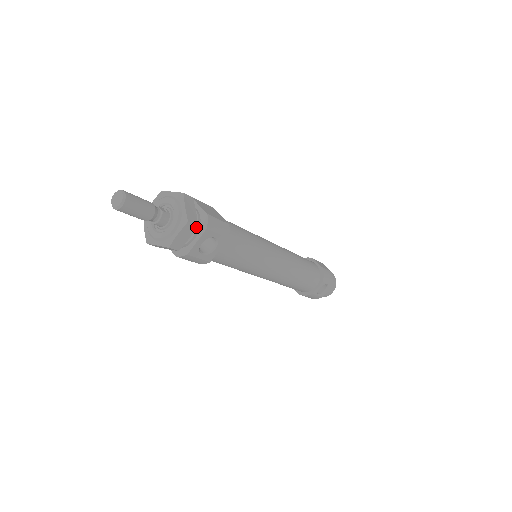
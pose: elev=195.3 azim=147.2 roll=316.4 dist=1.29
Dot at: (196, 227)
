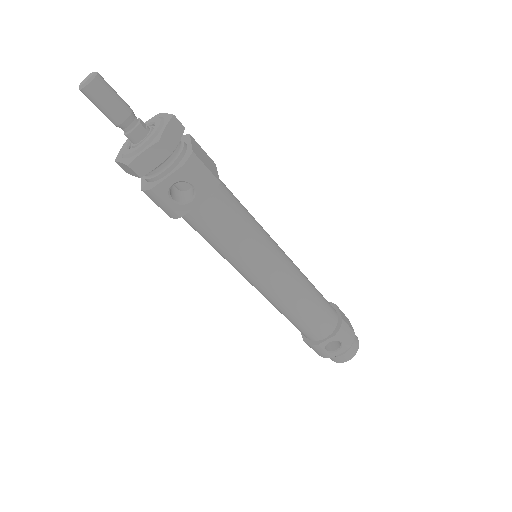
Dot at: (169, 155)
